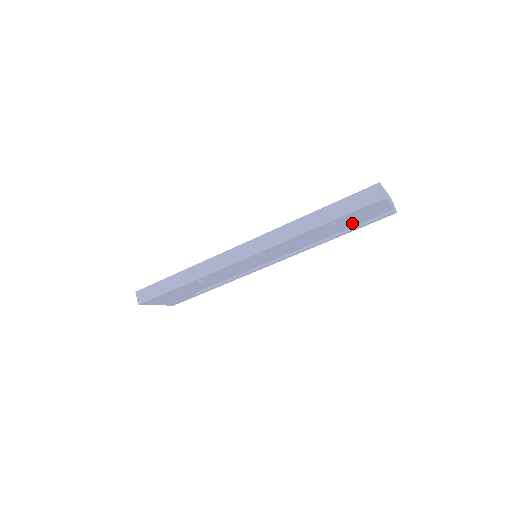
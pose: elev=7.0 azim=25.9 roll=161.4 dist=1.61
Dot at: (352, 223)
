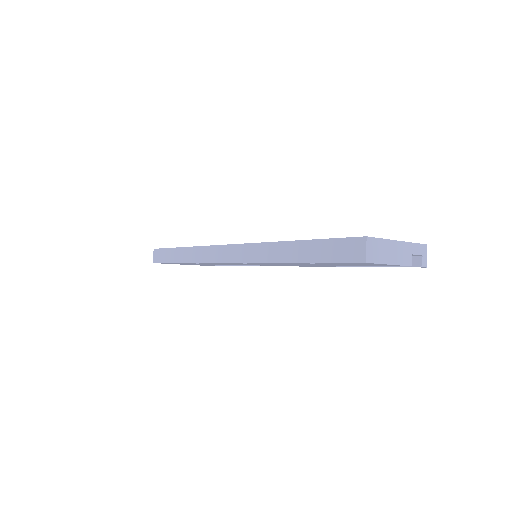
Dot at: (351, 265)
